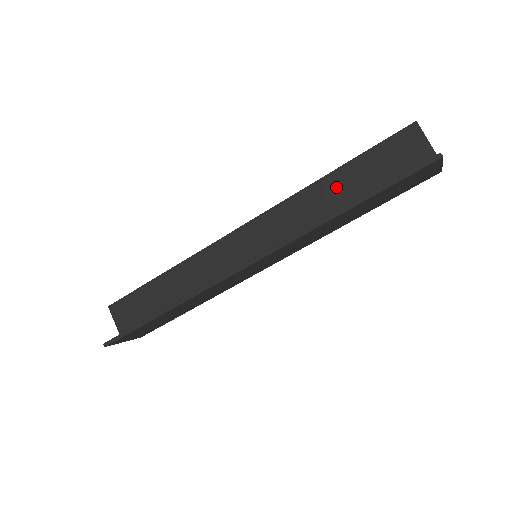
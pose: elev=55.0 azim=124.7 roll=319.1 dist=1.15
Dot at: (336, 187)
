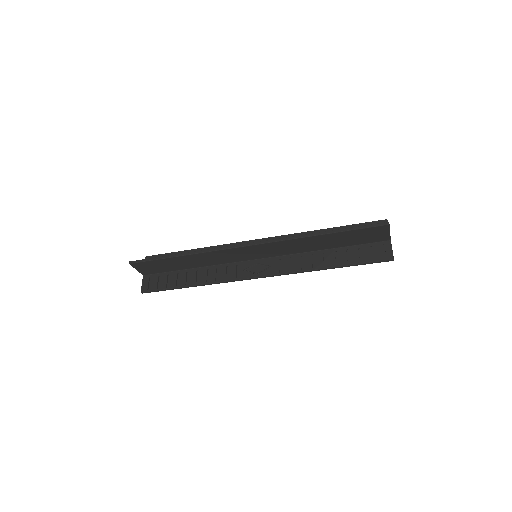
Dot at: (323, 240)
